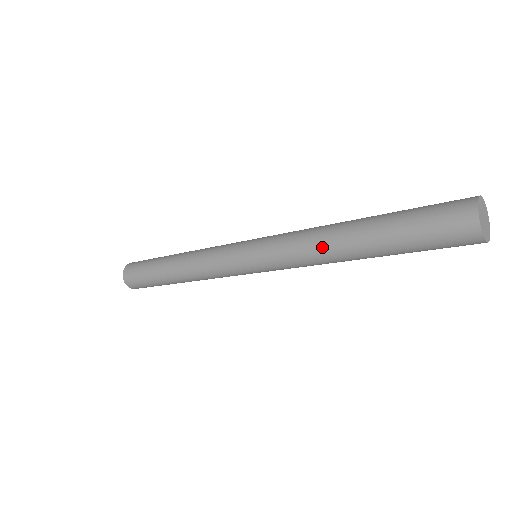
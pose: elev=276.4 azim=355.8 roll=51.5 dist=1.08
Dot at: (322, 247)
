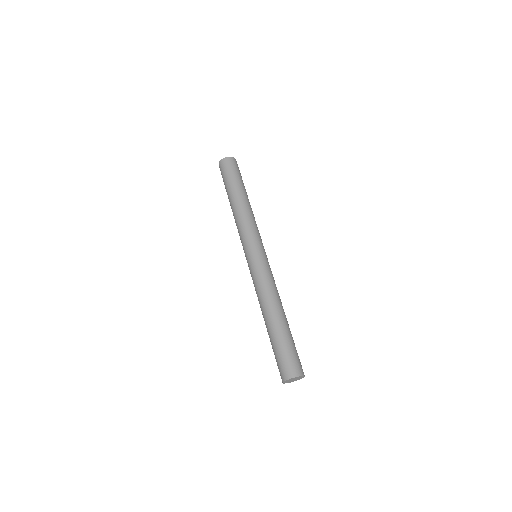
Dot at: (261, 303)
